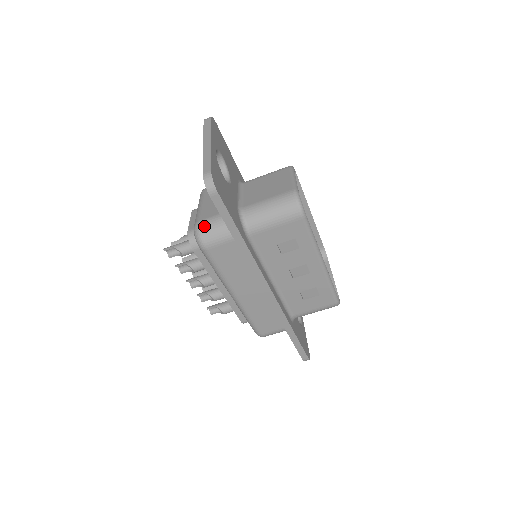
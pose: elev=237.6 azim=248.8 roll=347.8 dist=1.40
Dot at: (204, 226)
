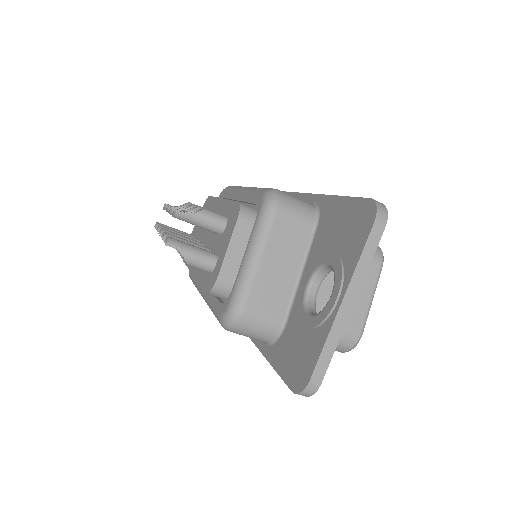
Dot at: (247, 323)
